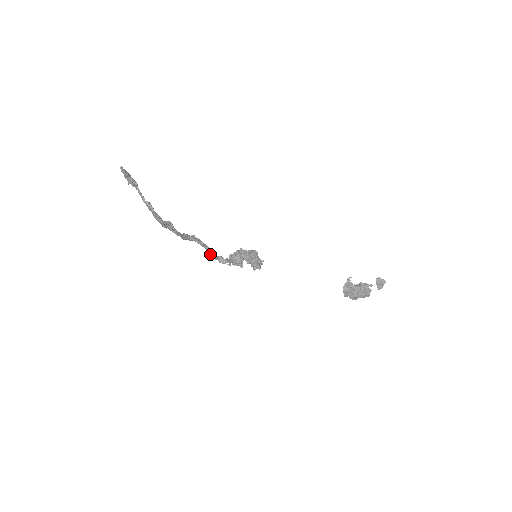
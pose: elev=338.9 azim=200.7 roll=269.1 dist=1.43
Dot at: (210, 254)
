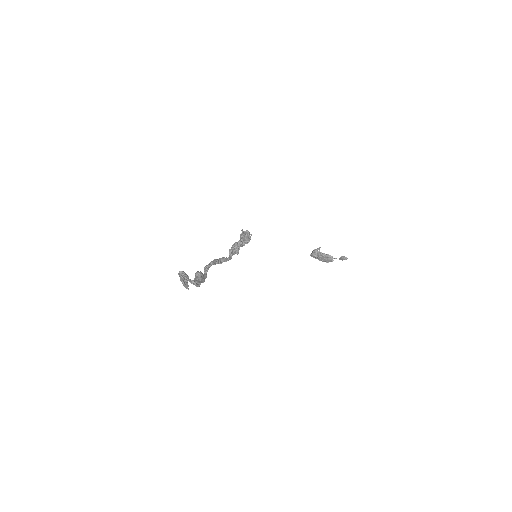
Dot at: occluded
